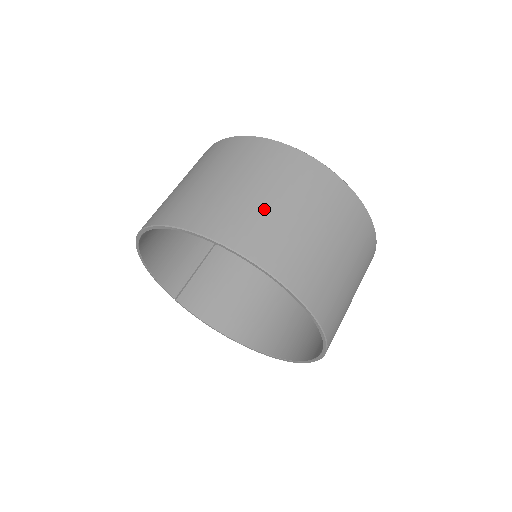
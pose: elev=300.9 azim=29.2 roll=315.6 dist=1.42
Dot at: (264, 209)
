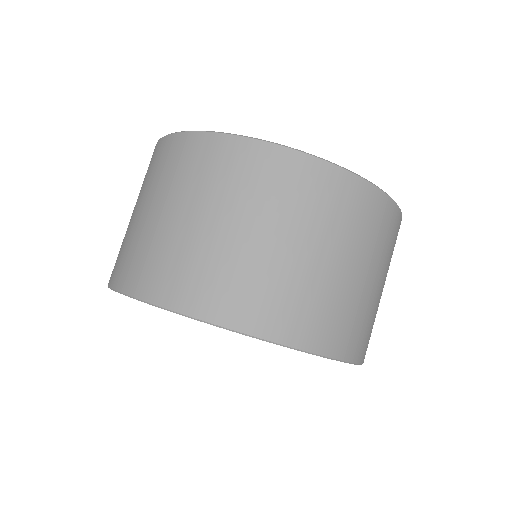
Dot at: (319, 279)
